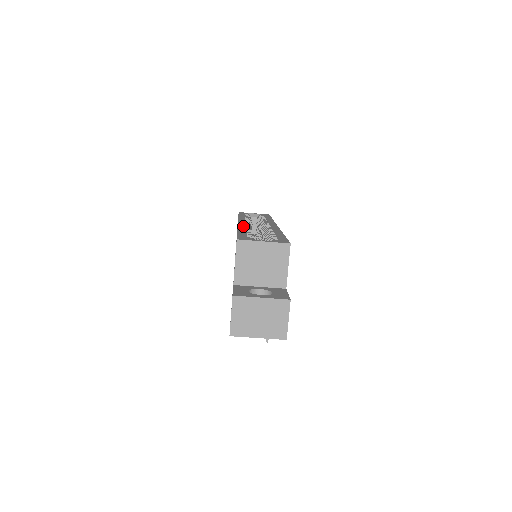
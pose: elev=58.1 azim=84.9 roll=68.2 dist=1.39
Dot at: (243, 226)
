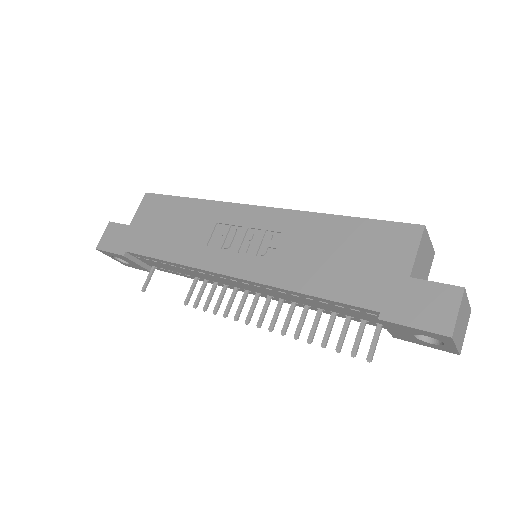
Dot at: occluded
